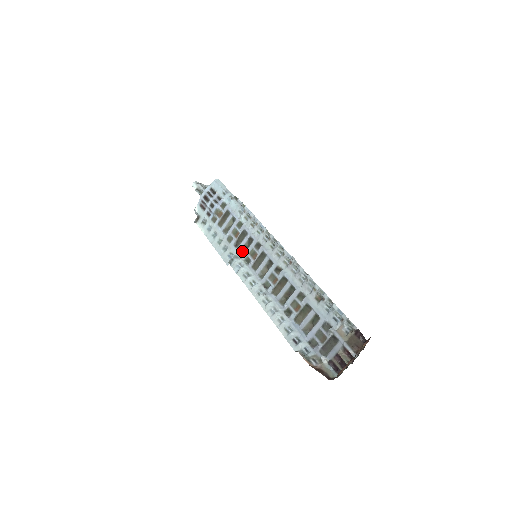
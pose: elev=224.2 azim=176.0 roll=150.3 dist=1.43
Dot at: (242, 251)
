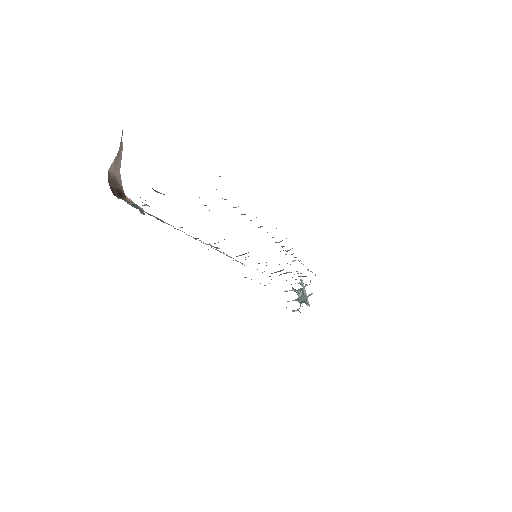
Dot at: occluded
